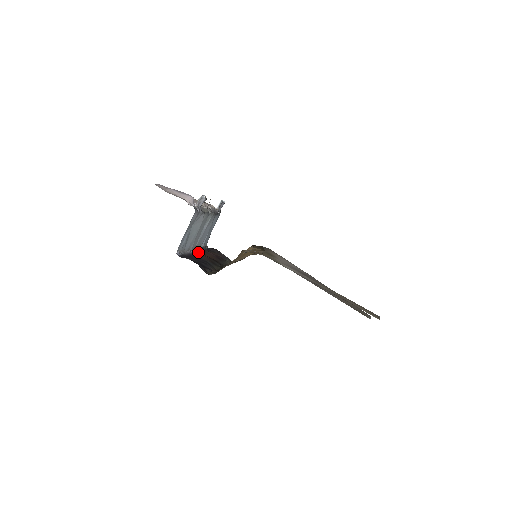
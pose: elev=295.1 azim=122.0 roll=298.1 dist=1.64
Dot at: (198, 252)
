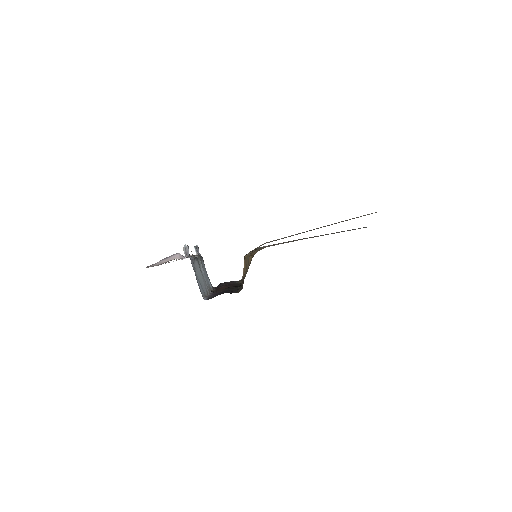
Dot at: occluded
